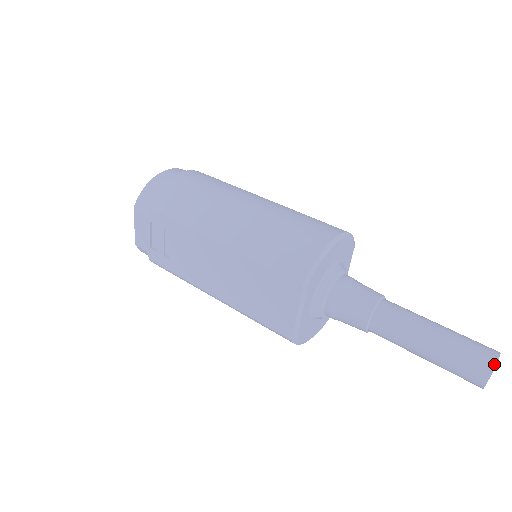
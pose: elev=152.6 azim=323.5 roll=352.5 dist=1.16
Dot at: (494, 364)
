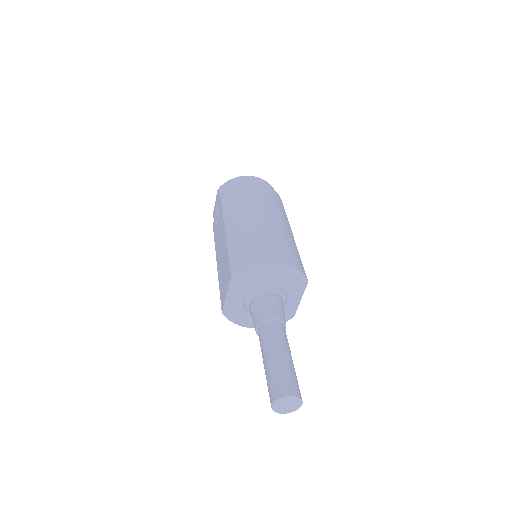
Dot at: (282, 396)
